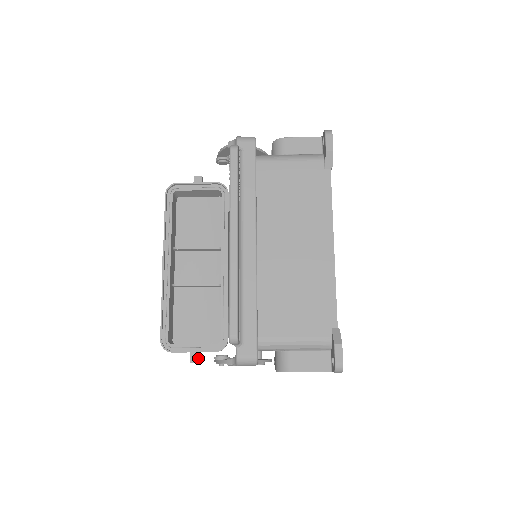
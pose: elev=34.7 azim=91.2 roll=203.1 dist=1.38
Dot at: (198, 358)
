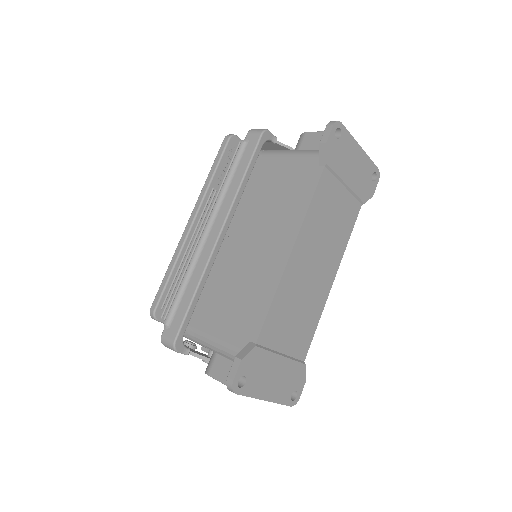
Dot at: occluded
